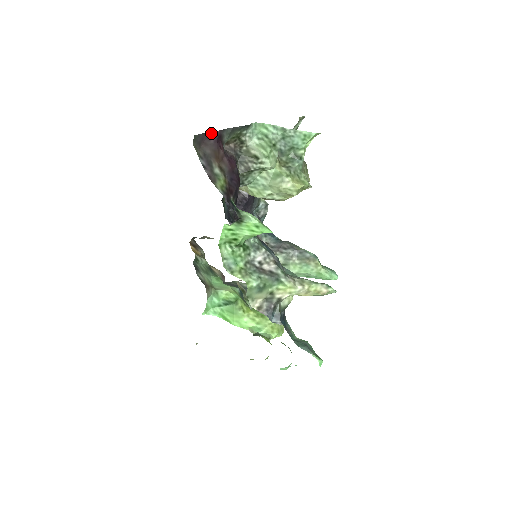
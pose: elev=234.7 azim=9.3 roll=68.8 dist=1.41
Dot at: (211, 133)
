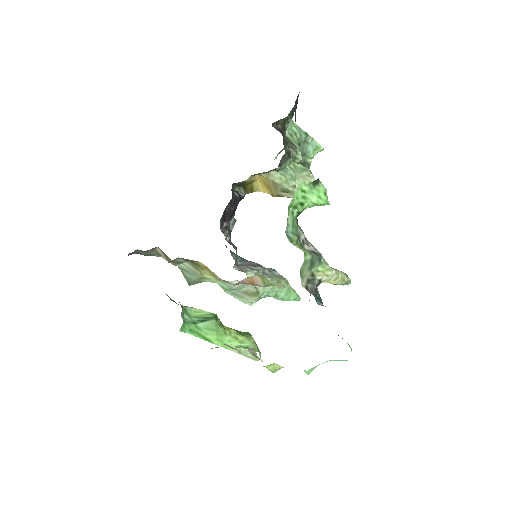
Dot at: occluded
